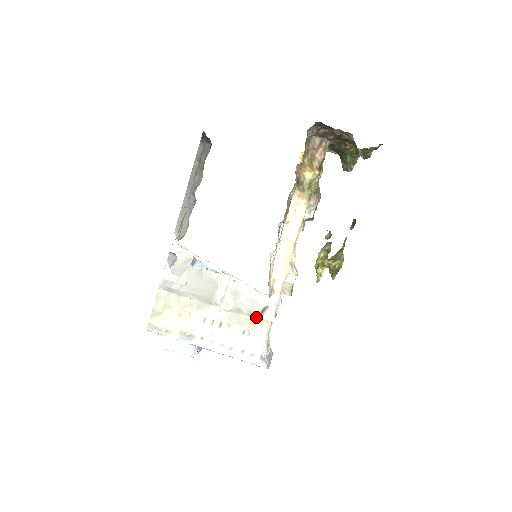
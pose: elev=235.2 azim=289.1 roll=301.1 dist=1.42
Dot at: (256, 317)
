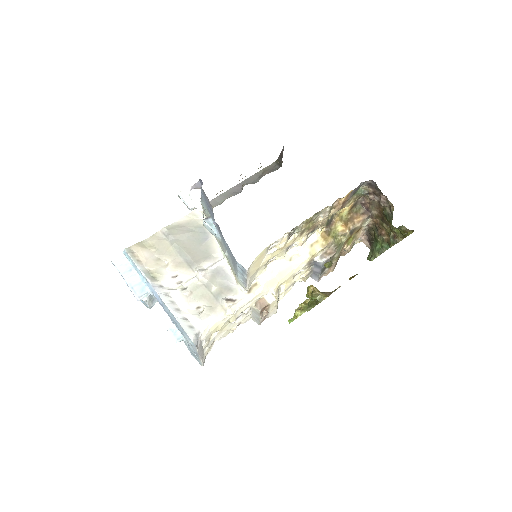
Dot at: (219, 301)
